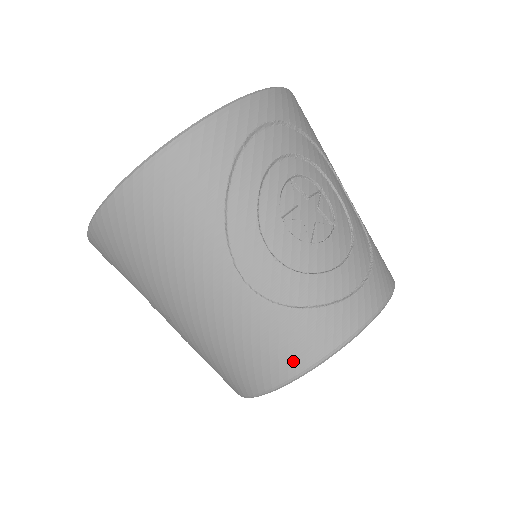
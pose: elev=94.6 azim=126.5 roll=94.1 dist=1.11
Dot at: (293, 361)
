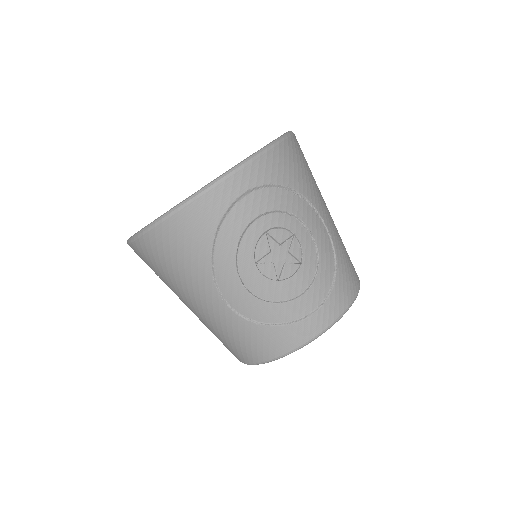
Dot at: (261, 354)
